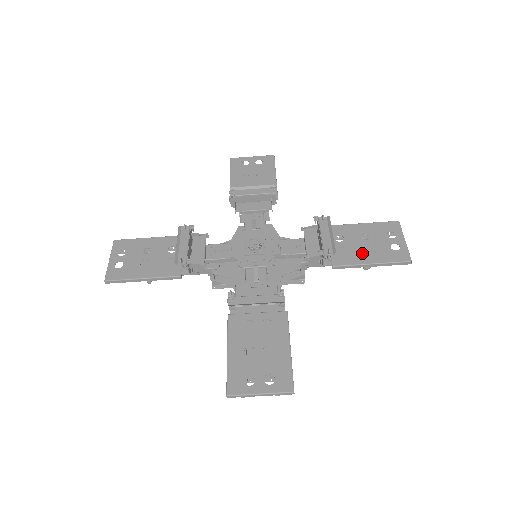
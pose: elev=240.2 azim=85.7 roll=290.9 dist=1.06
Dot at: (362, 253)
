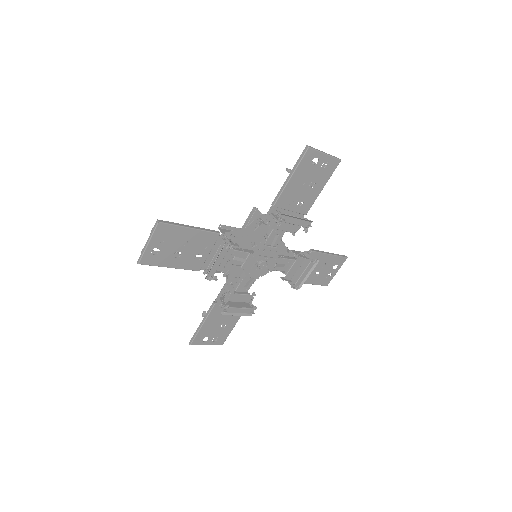
Dot at: (312, 277)
